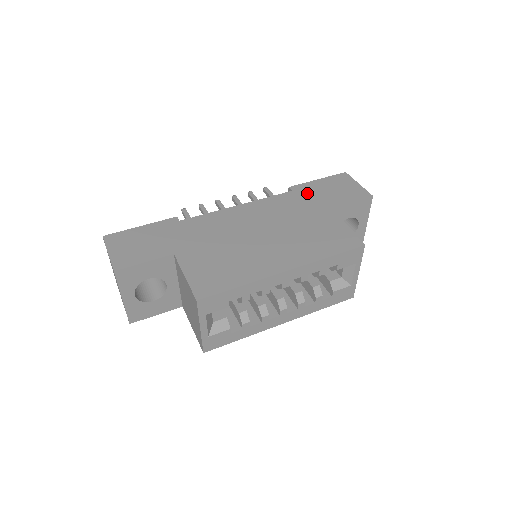
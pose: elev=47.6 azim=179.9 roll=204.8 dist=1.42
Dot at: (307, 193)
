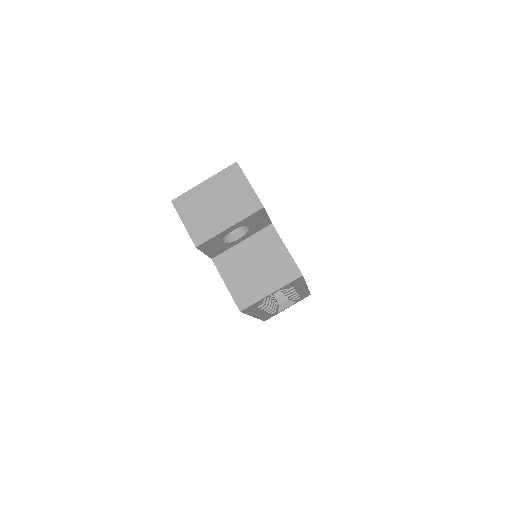
Dot at: occluded
